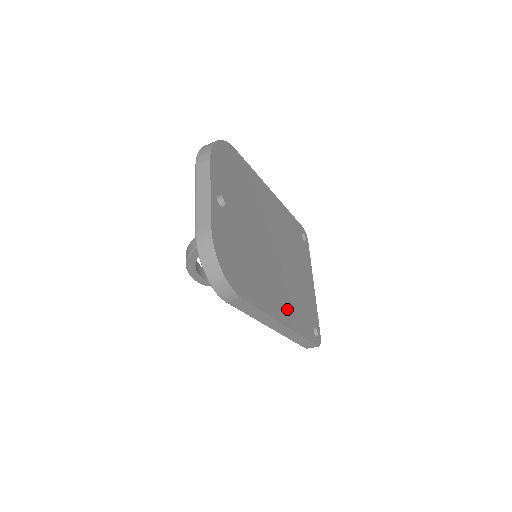
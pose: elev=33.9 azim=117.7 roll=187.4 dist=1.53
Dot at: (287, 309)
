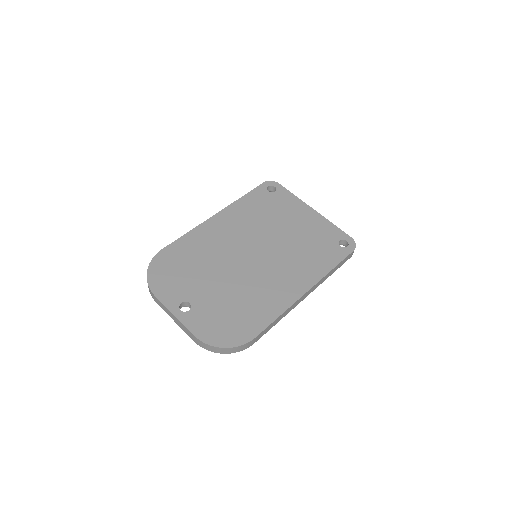
Dot at: (299, 277)
